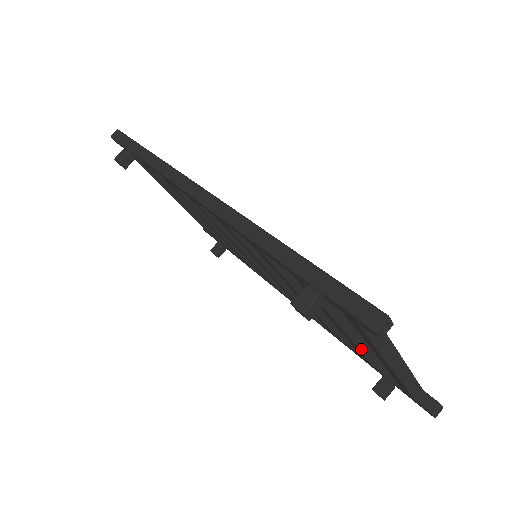
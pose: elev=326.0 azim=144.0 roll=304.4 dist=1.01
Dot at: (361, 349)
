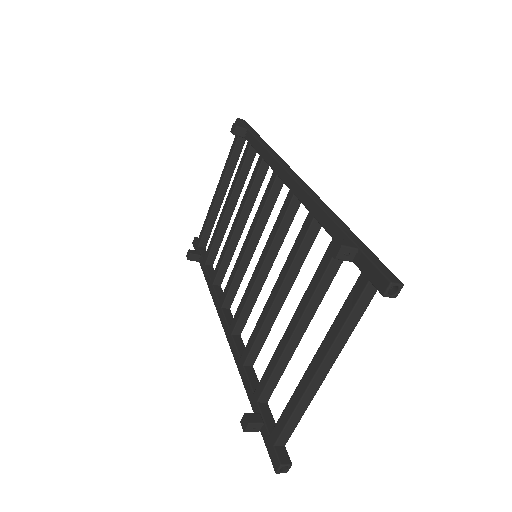
Dot at: (276, 368)
